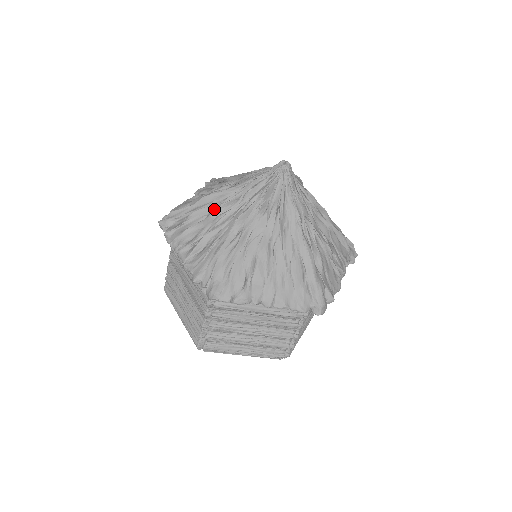
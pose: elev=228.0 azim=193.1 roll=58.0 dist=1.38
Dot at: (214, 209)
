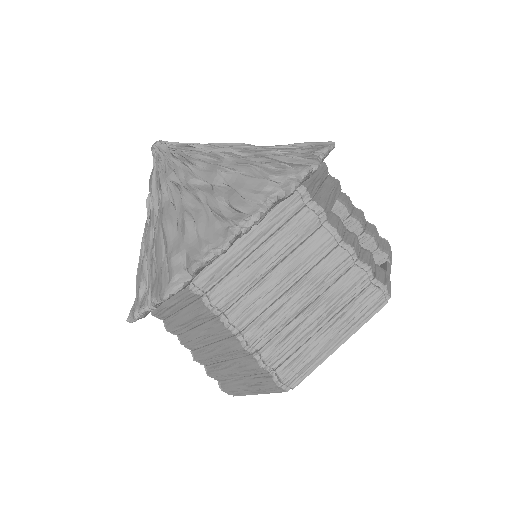
Dot at: occluded
